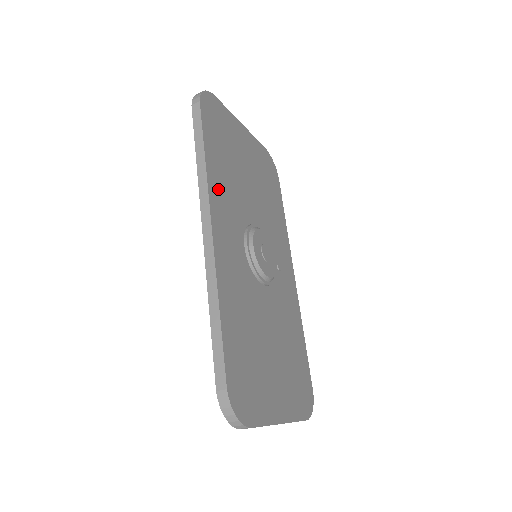
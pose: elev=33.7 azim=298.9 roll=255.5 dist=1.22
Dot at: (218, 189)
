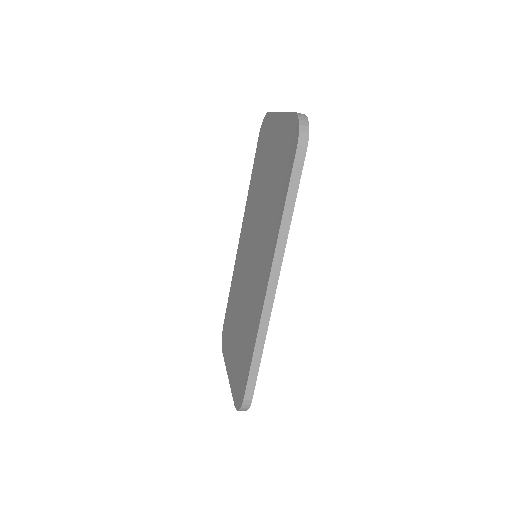
Dot at: occluded
